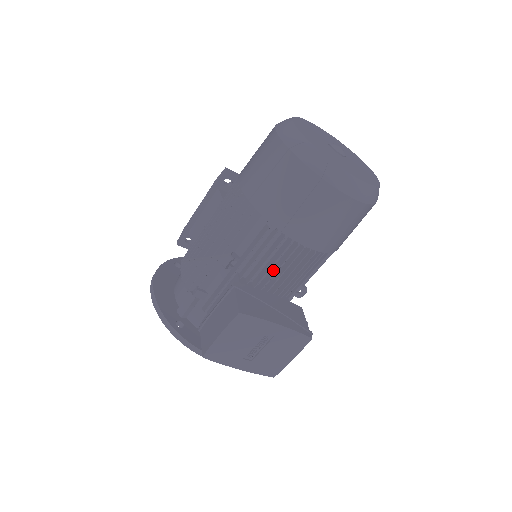
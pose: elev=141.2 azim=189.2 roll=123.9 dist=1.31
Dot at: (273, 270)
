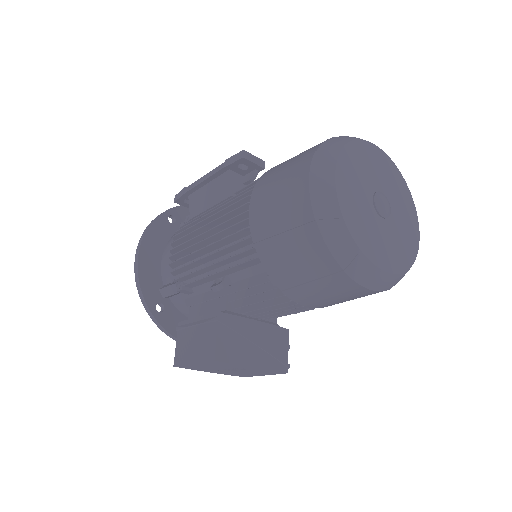
Dot at: occluded
